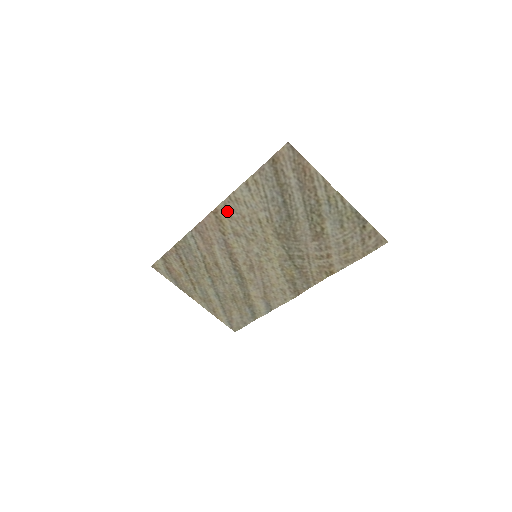
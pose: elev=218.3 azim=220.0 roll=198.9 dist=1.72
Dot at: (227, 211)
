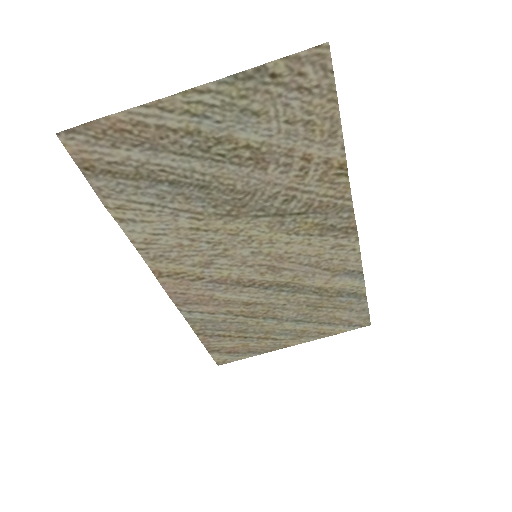
Dot at: (162, 261)
